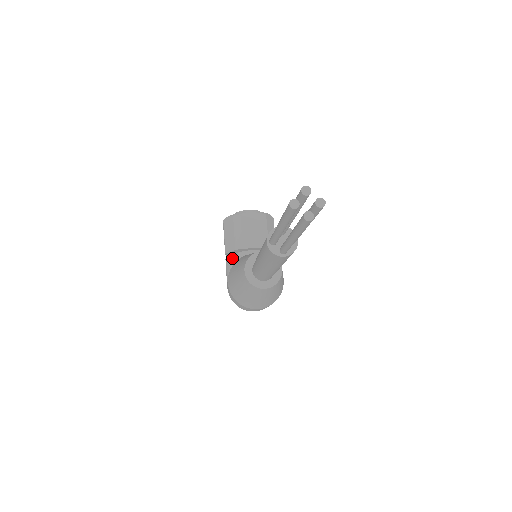
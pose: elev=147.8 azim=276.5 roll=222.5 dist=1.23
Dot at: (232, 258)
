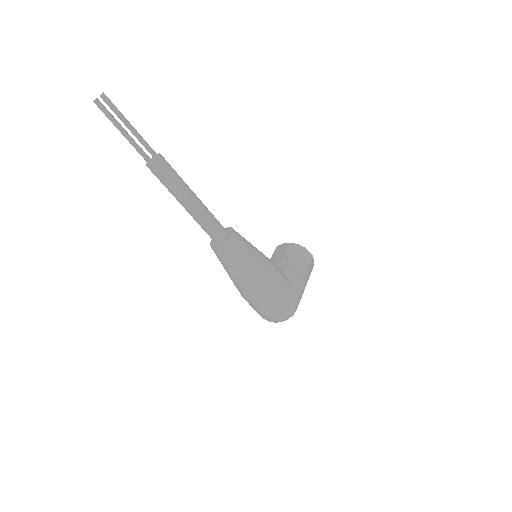
Dot at: occluded
